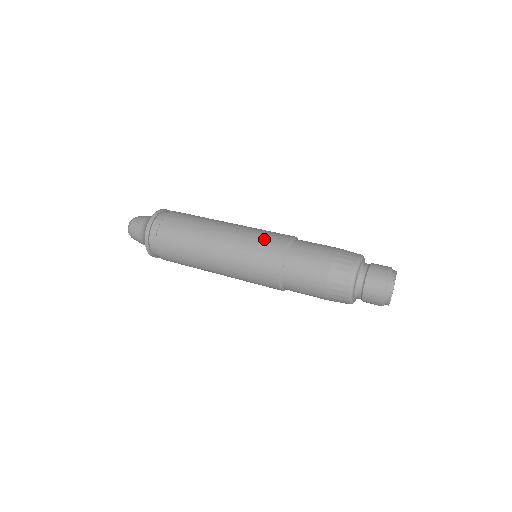
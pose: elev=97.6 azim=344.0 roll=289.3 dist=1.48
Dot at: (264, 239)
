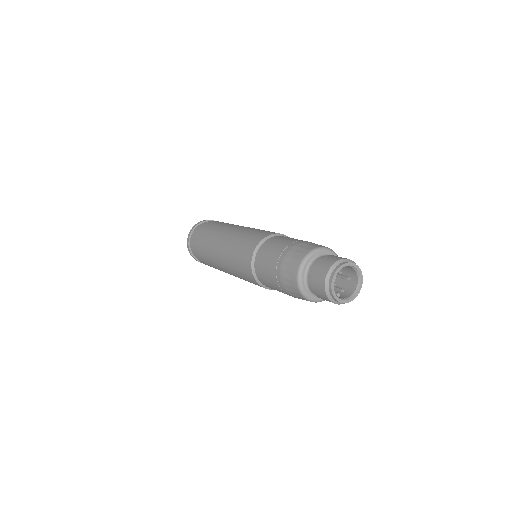
Dot at: (240, 250)
